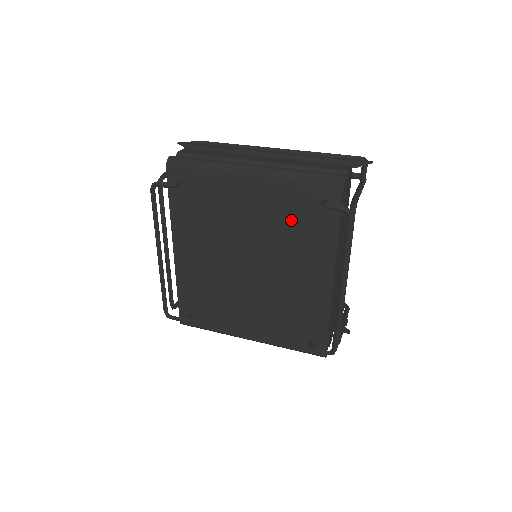
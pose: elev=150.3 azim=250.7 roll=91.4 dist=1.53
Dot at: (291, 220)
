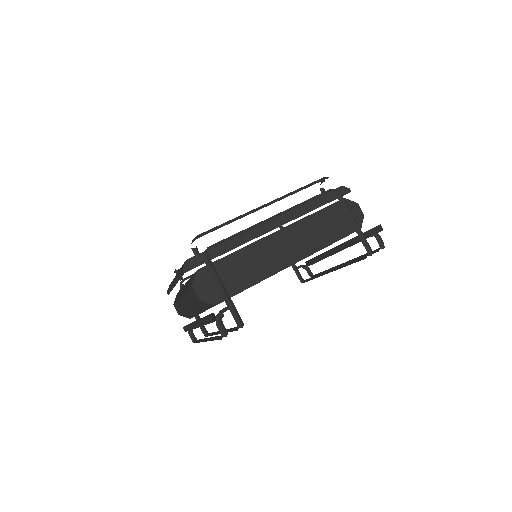
Dot at: occluded
